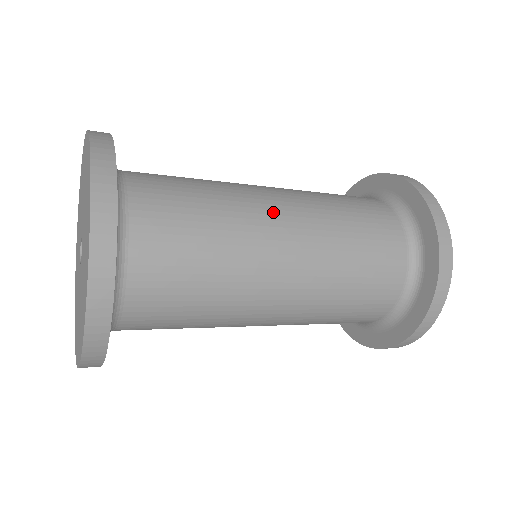
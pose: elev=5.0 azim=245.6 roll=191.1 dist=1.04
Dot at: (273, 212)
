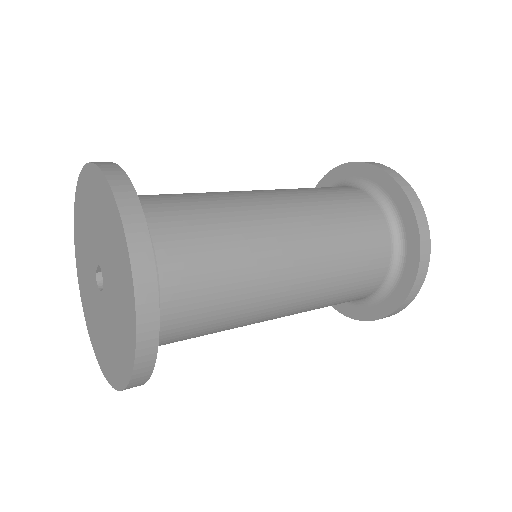
Dot at: (269, 207)
